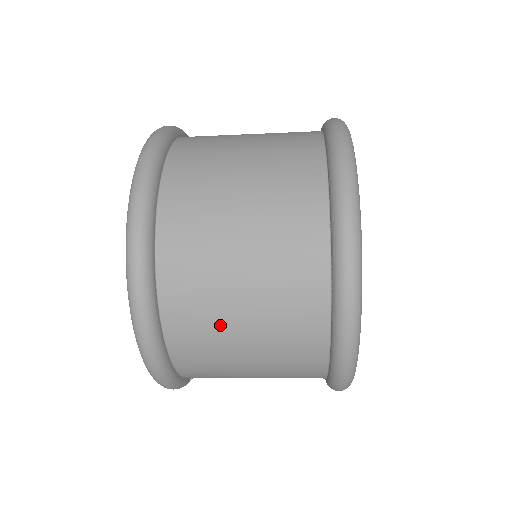
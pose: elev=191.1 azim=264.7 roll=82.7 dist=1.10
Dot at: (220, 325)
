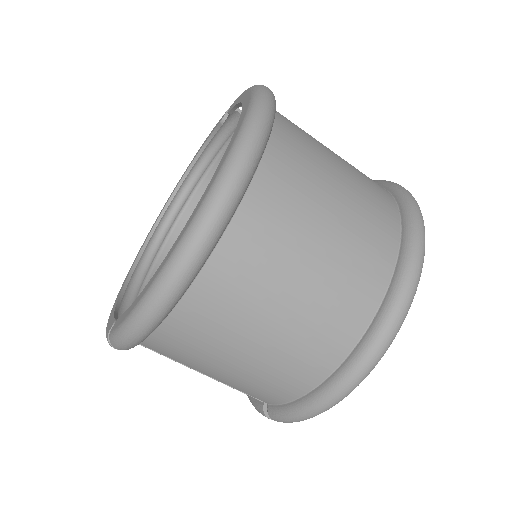
Dot at: (264, 293)
